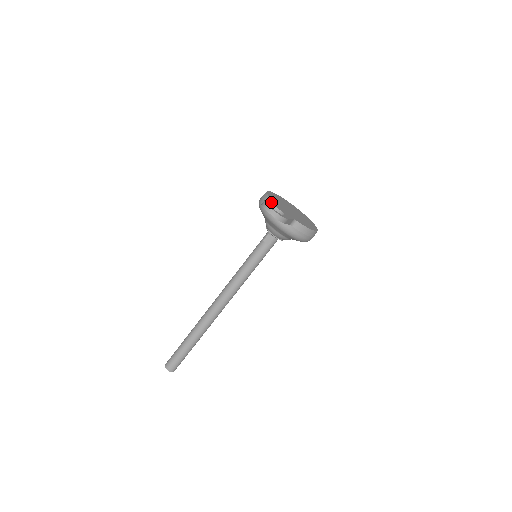
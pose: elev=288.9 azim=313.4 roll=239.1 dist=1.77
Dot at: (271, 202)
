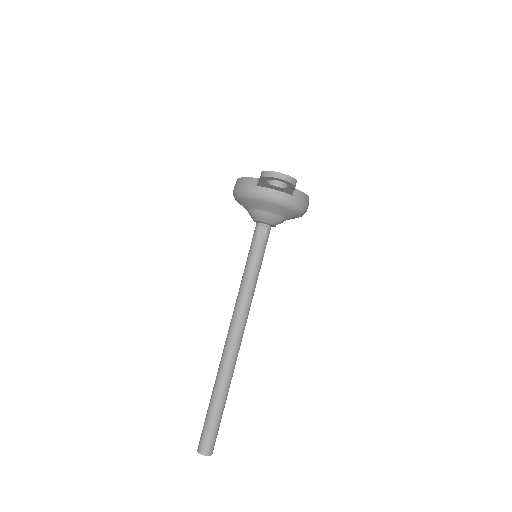
Dot at: occluded
